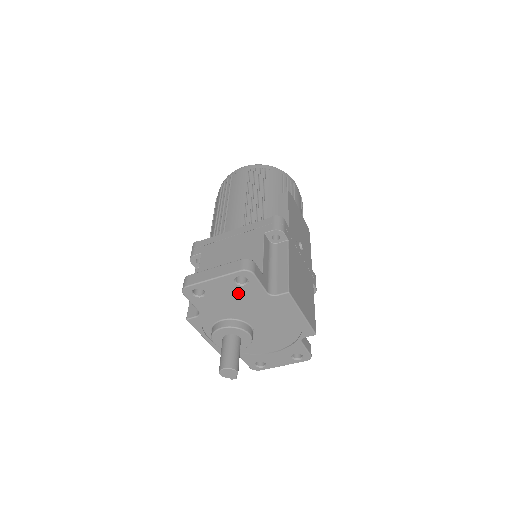
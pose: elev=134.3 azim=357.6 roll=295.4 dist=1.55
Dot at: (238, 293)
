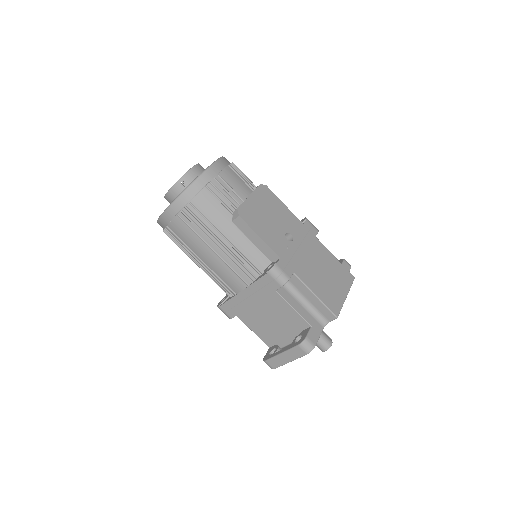
Dot at: occluded
